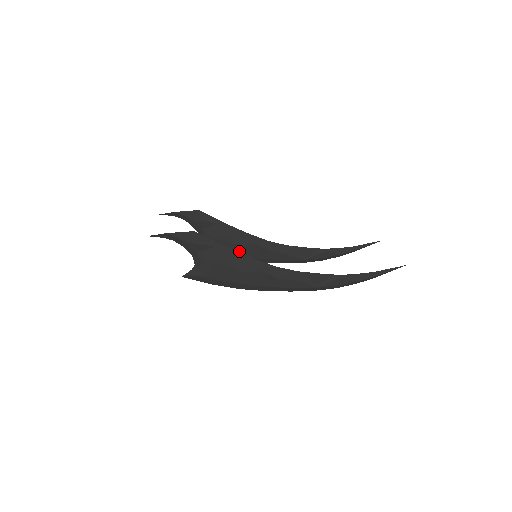
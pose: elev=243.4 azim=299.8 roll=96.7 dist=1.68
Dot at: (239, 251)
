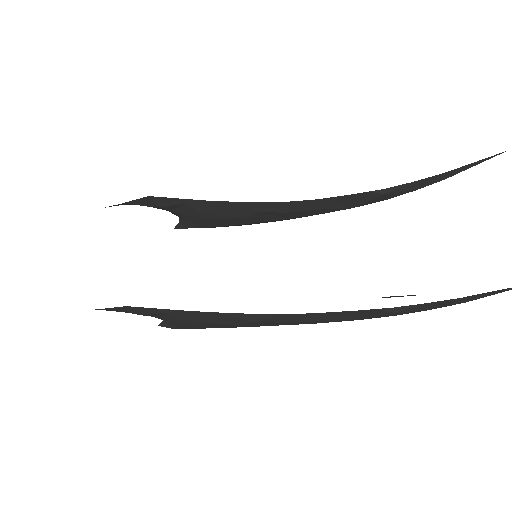
Dot at: (241, 221)
